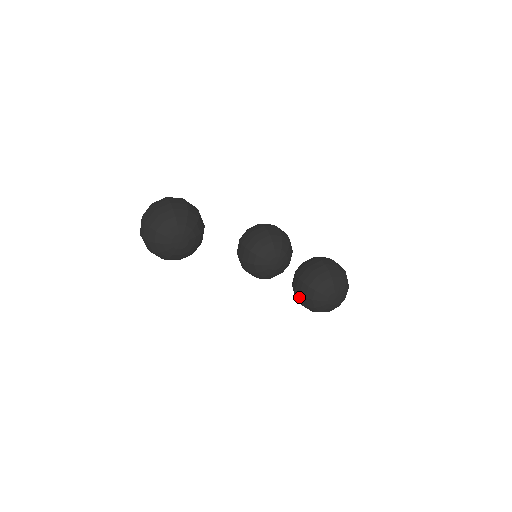
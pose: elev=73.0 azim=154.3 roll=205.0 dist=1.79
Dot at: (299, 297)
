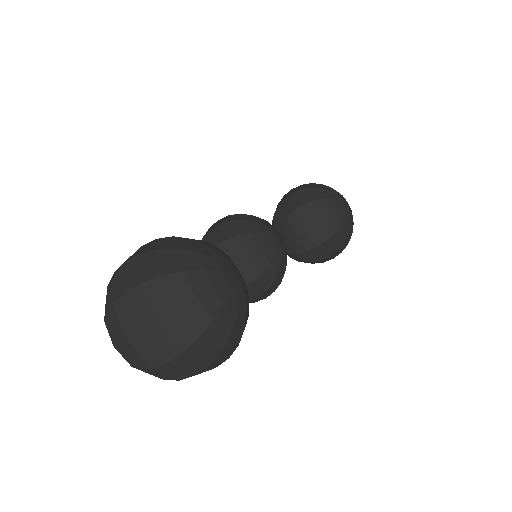
Dot at: (327, 245)
